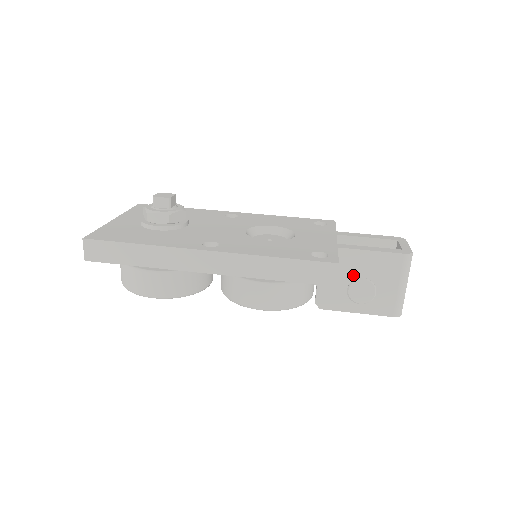
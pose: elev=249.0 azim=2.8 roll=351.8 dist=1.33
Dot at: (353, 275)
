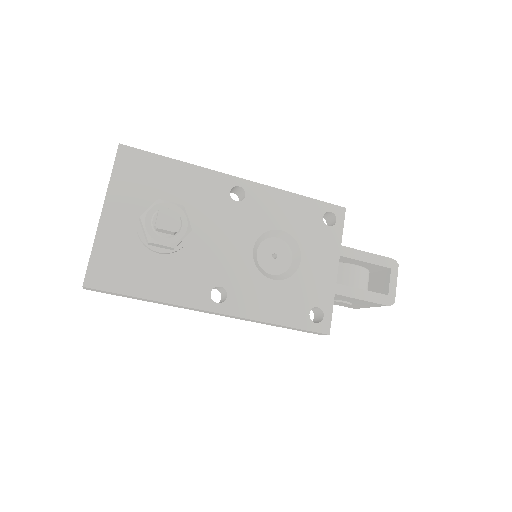
Dot at: (338, 299)
